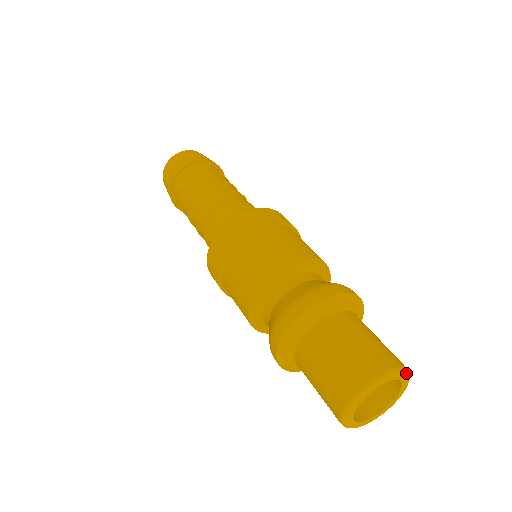
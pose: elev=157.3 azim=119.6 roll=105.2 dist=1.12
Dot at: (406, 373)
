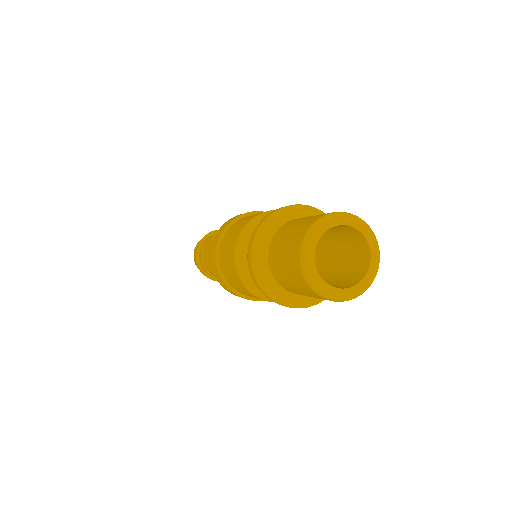
Dot at: (366, 225)
